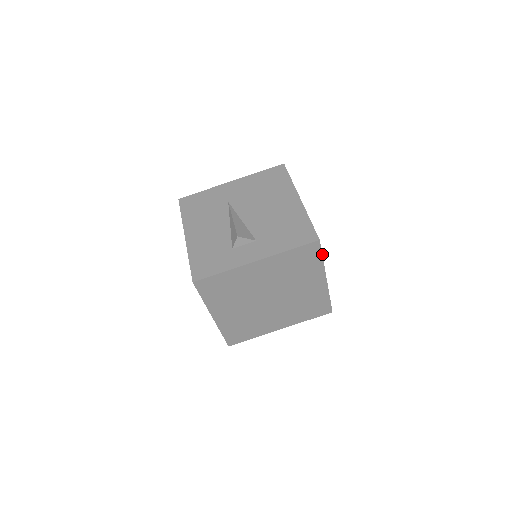
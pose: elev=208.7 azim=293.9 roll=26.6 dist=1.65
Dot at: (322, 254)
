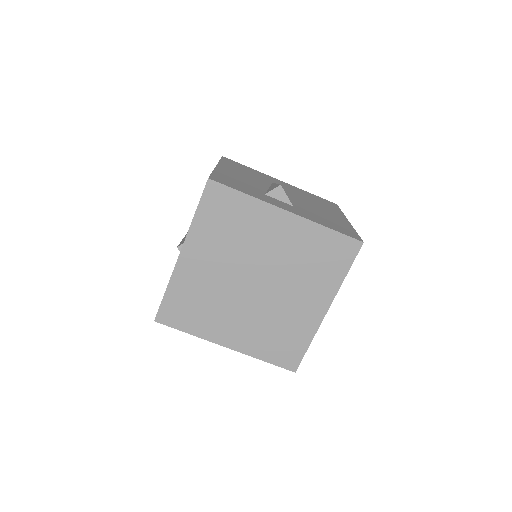
Dot at: occluded
